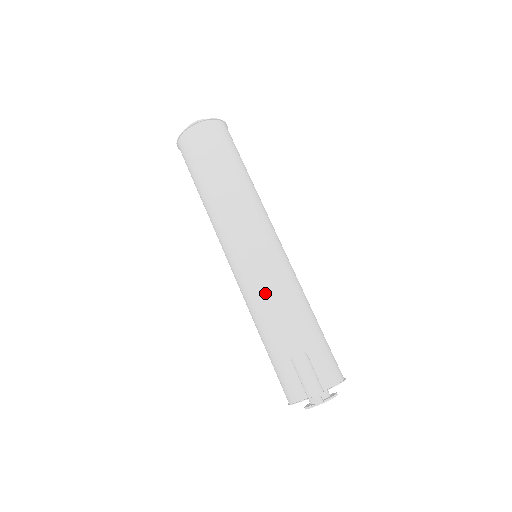
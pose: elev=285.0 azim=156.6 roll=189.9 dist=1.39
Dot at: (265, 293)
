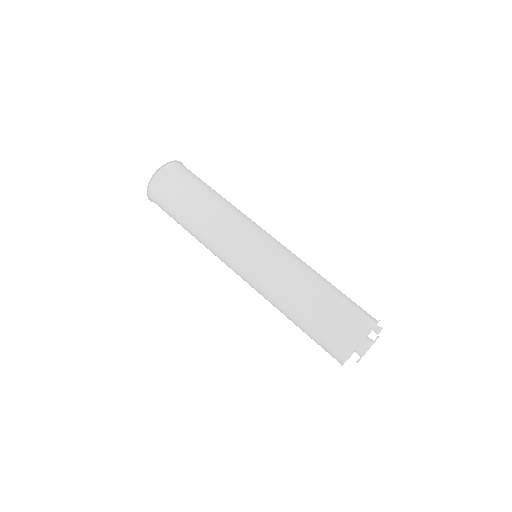
Dot at: (290, 266)
